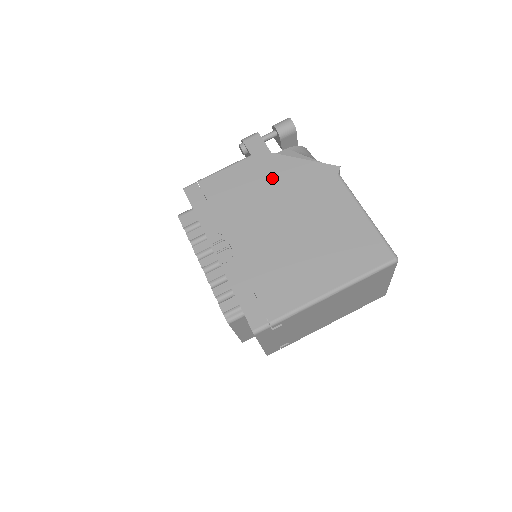
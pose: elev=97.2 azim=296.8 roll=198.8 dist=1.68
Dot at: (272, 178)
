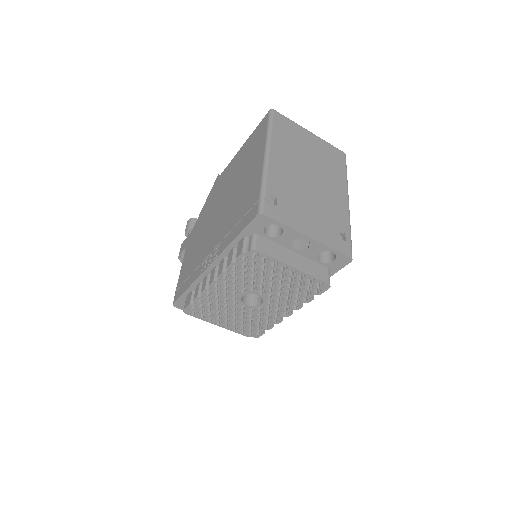
Dot at: (200, 226)
